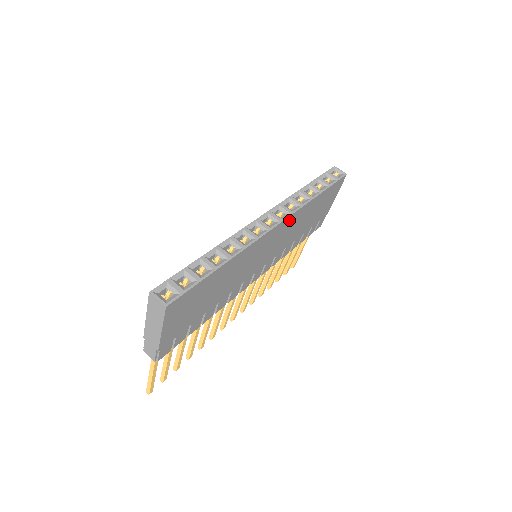
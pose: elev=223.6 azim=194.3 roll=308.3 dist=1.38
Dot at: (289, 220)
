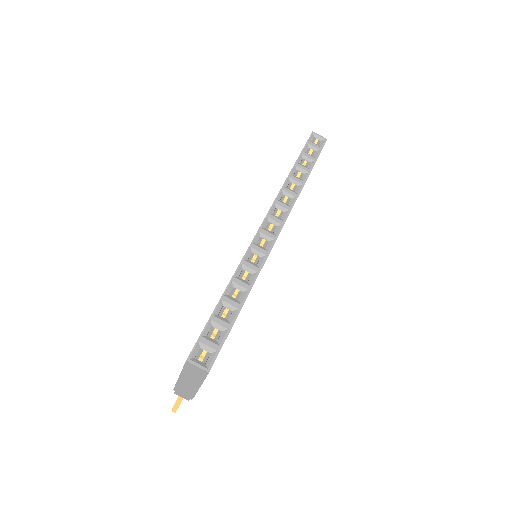
Dot at: occluded
